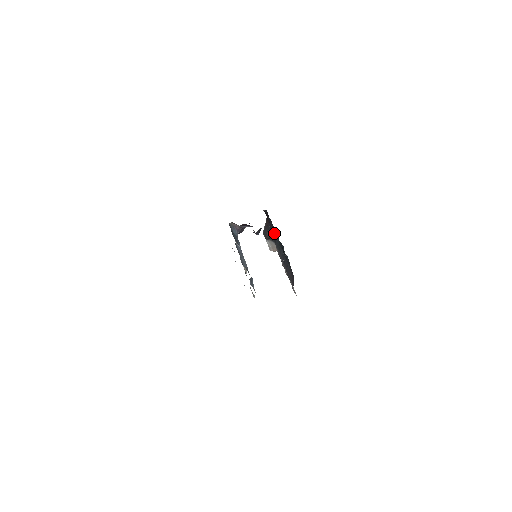
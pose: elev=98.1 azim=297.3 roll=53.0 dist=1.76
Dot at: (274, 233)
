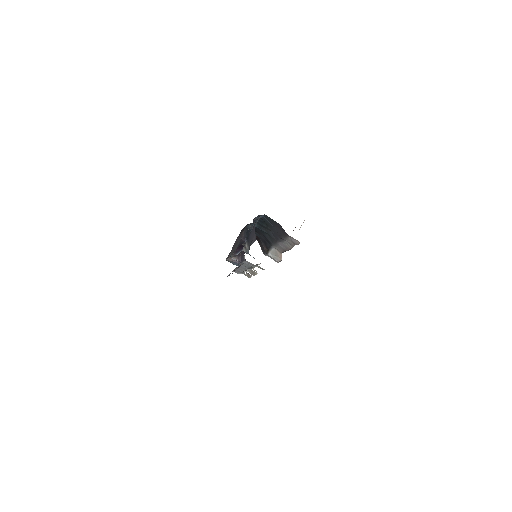
Dot at: occluded
